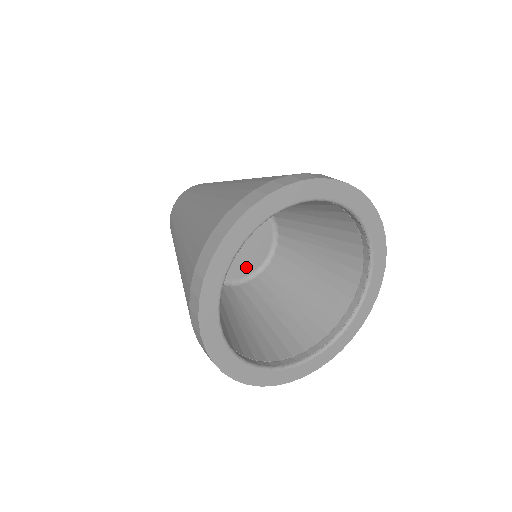
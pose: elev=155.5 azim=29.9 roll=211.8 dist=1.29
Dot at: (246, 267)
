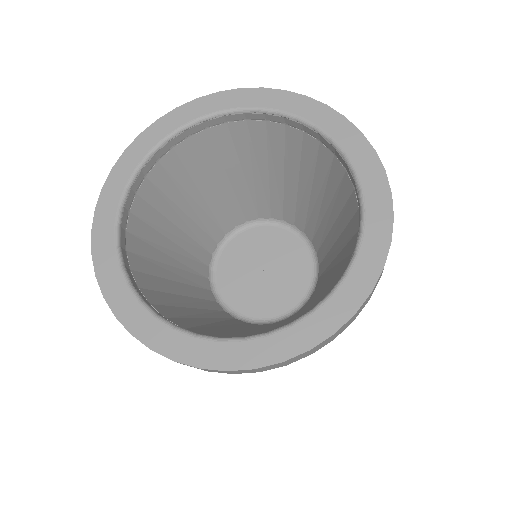
Dot at: (266, 307)
